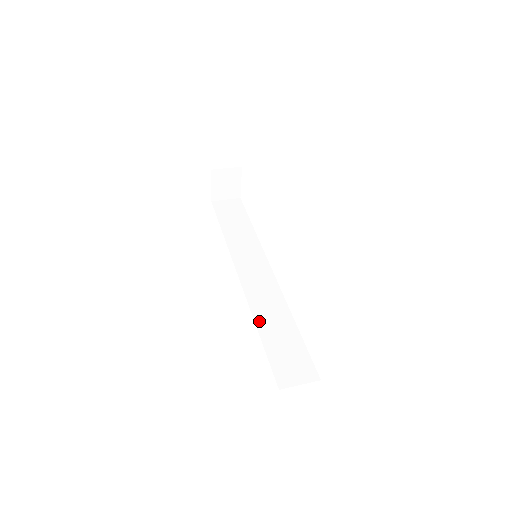
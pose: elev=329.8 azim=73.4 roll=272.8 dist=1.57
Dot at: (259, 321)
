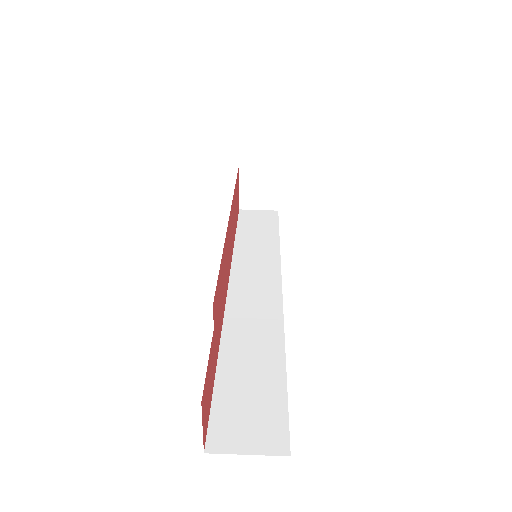
Dot at: (227, 343)
